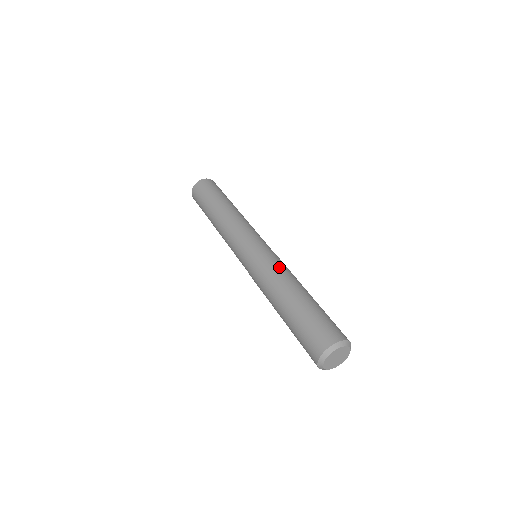
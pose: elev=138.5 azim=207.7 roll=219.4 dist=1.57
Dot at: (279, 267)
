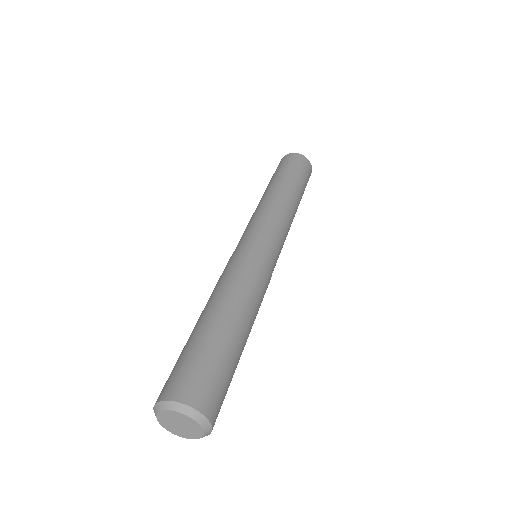
Dot at: (241, 276)
